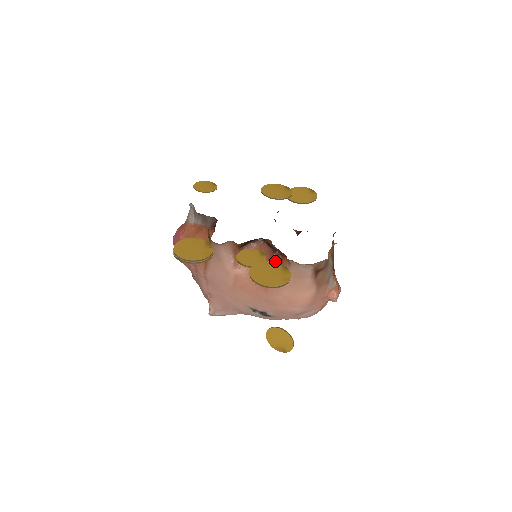
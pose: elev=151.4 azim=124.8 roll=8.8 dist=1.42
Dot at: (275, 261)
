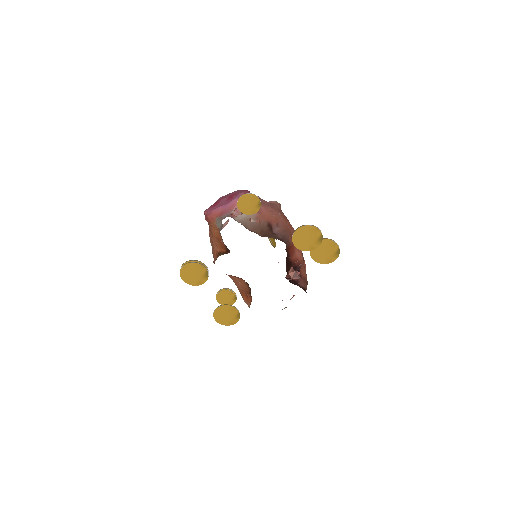
Dot at: (247, 294)
